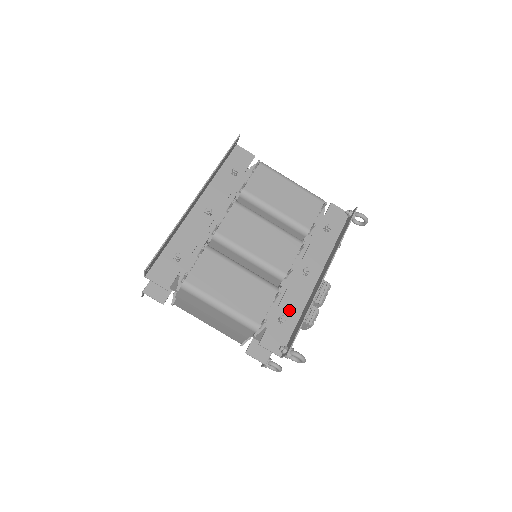
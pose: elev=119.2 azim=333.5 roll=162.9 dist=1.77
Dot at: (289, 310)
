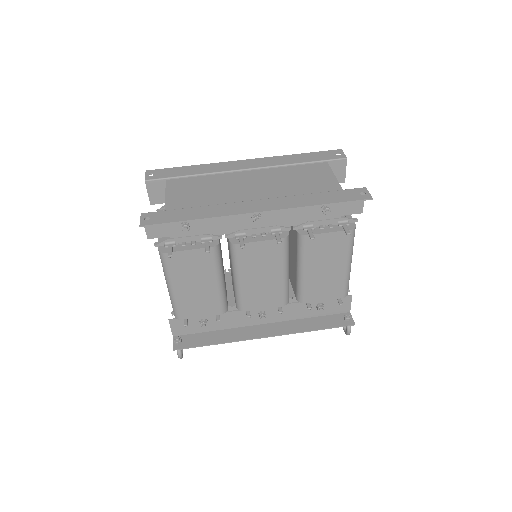
Dot at: (216, 322)
